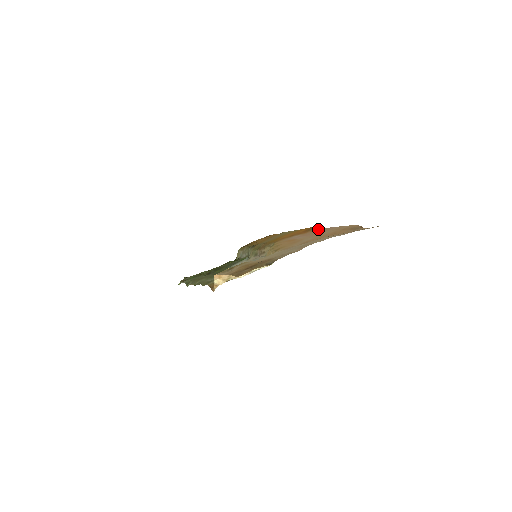
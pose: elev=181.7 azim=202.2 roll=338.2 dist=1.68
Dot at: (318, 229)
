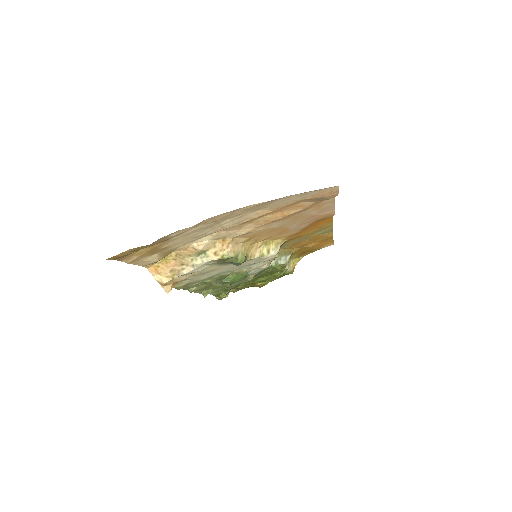
Dot at: (330, 215)
